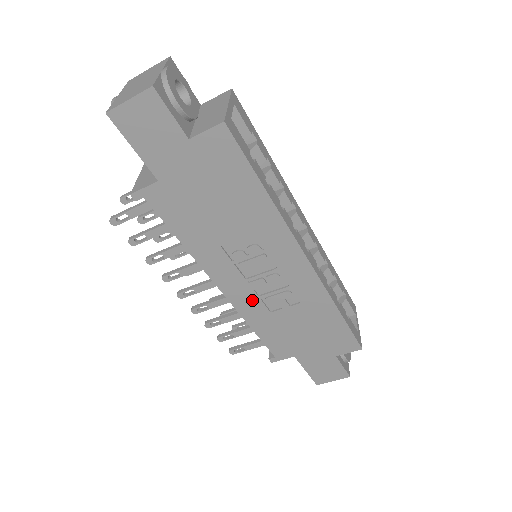
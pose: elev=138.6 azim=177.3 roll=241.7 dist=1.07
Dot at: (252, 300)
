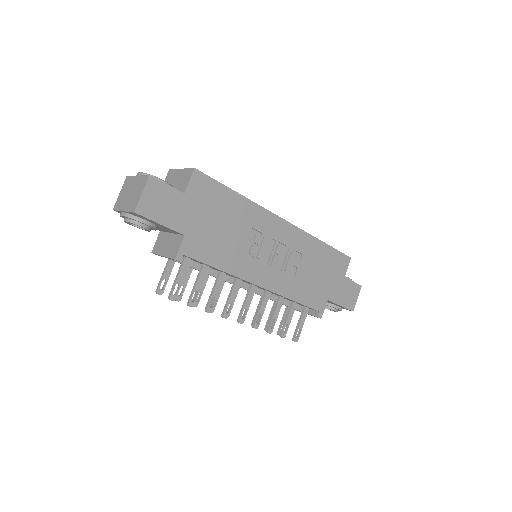
Dot at: (280, 278)
